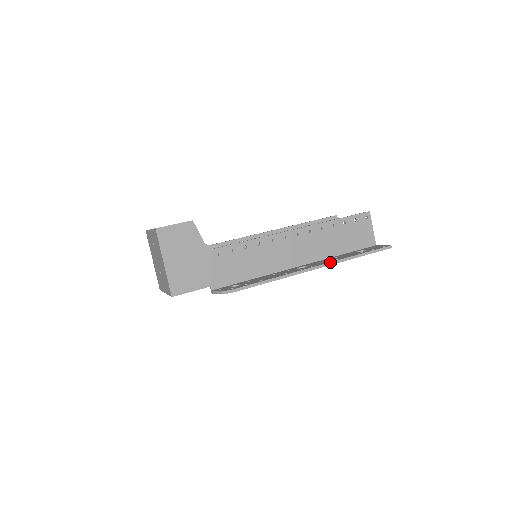
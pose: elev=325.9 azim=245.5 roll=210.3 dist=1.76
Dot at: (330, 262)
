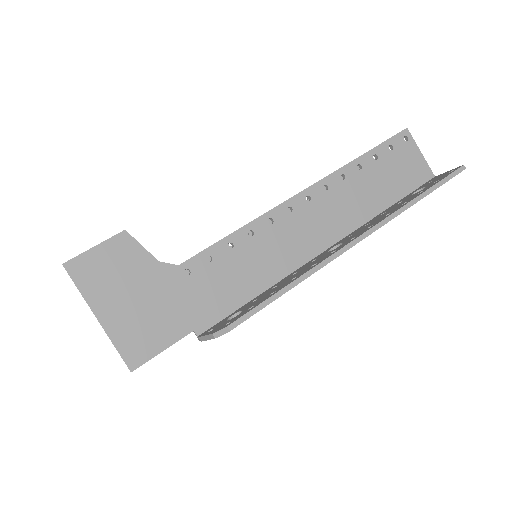
Dot at: (378, 222)
